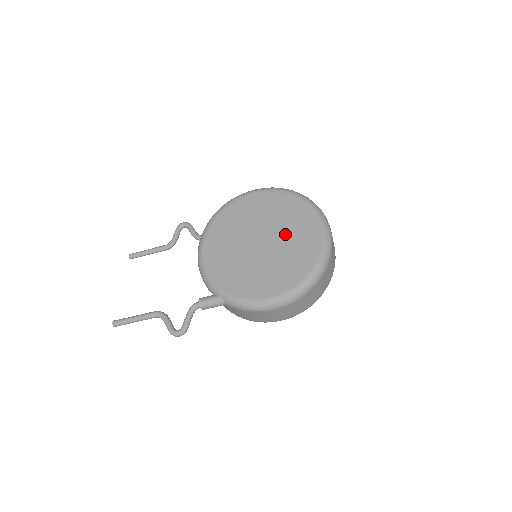
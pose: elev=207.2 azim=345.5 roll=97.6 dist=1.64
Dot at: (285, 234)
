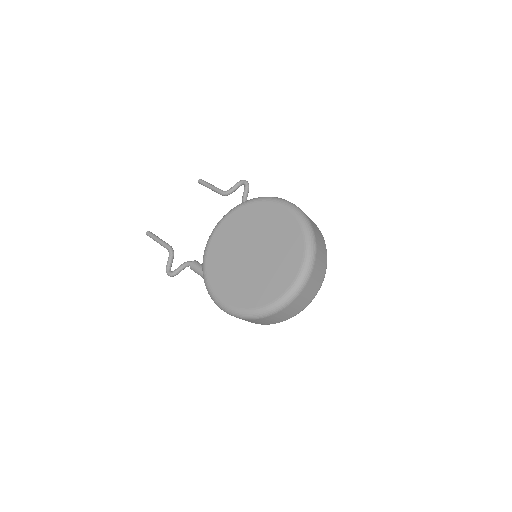
Dot at: (270, 262)
